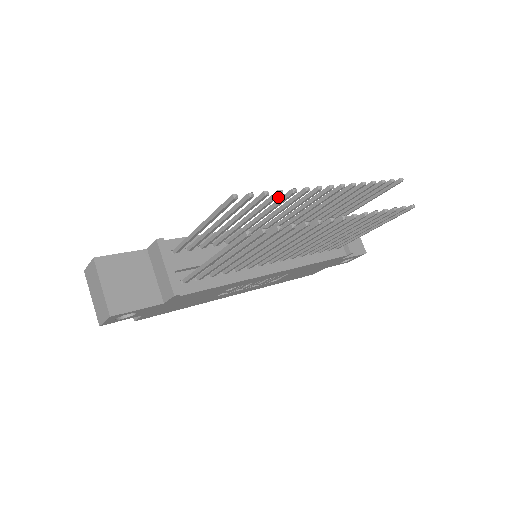
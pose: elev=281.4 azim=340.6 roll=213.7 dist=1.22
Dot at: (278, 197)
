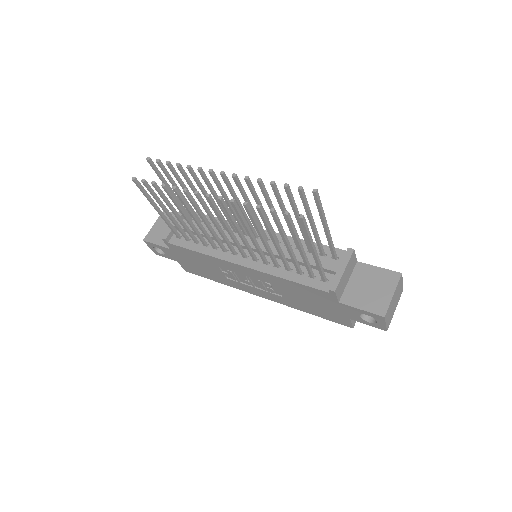
Dot at: (181, 170)
